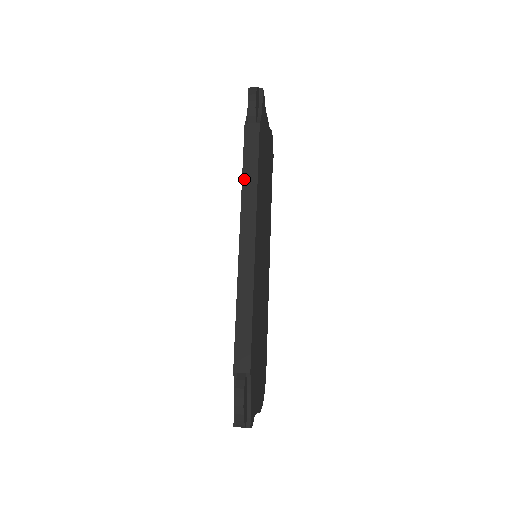
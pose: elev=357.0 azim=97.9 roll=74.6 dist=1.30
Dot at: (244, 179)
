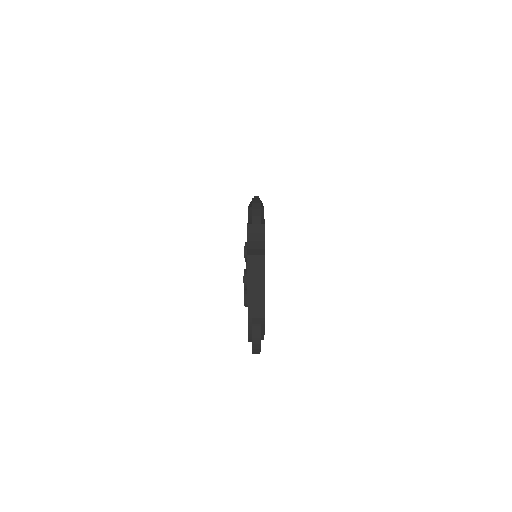
Dot at: occluded
